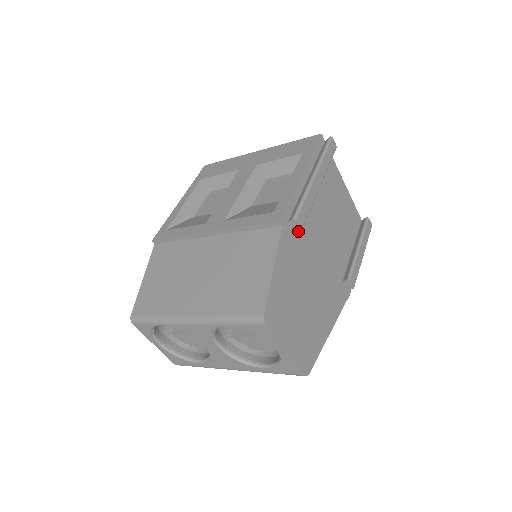
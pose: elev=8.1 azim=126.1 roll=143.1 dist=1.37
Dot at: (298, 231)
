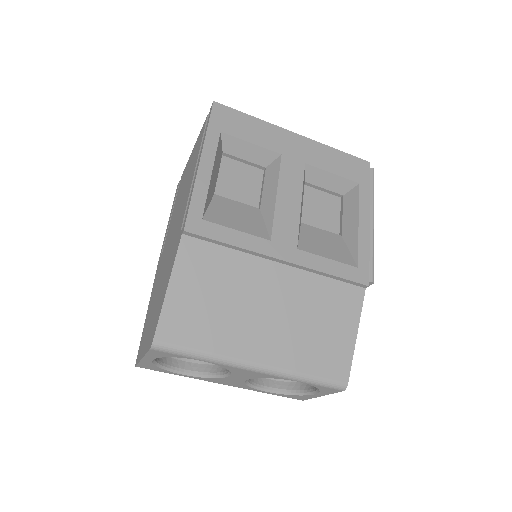
Dot at: occluded
